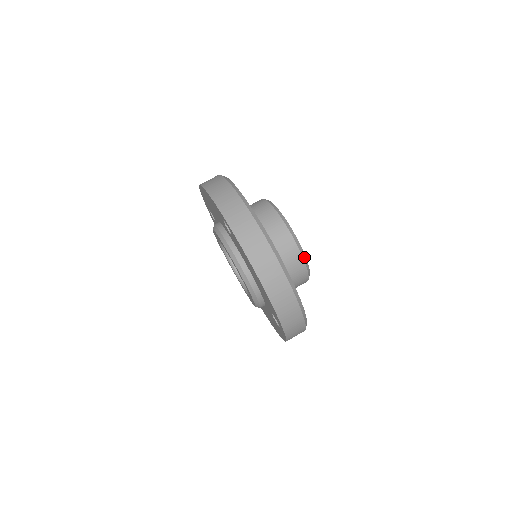
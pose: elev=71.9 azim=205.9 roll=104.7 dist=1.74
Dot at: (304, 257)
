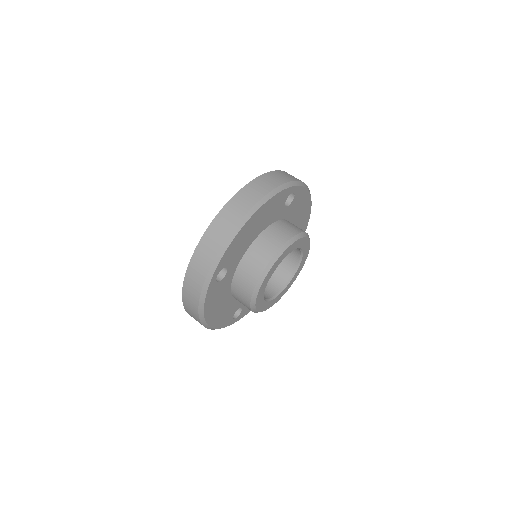
Dot at: (255, 311)
